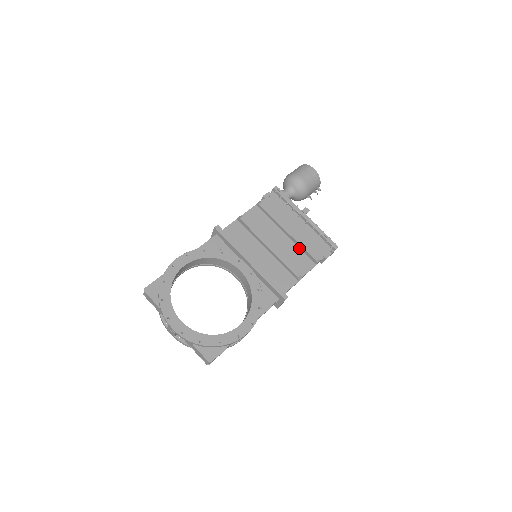
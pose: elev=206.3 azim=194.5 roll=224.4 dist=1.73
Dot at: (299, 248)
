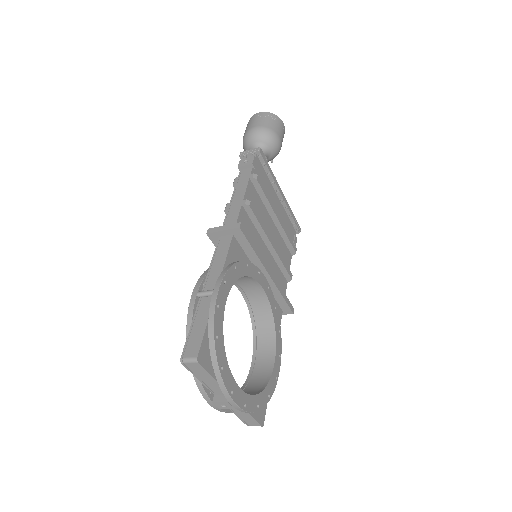
Dot at: (282, 237)
